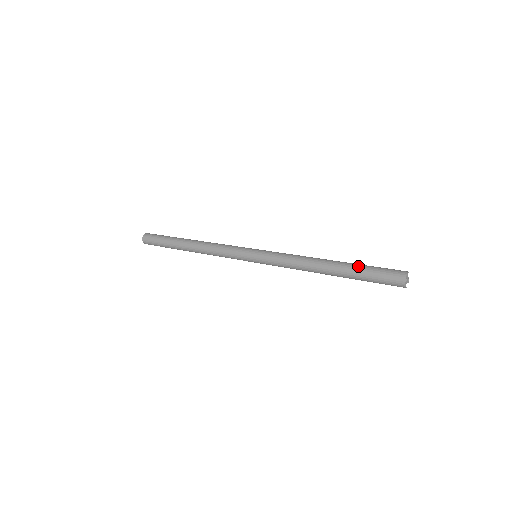
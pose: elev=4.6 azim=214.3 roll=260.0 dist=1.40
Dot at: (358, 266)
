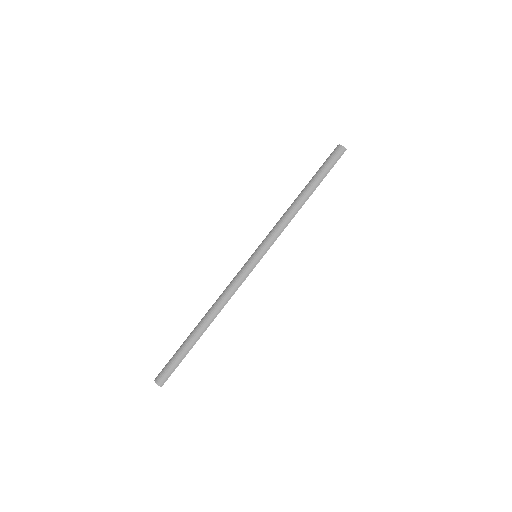
Dot at: (314, 175)
